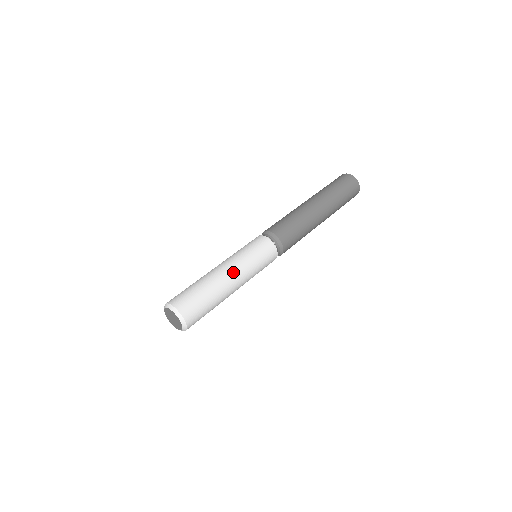
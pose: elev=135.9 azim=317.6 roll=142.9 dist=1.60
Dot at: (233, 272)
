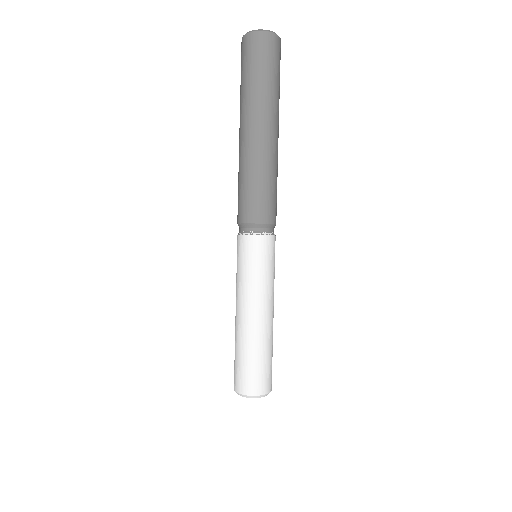
Dot at: (250, 310)
